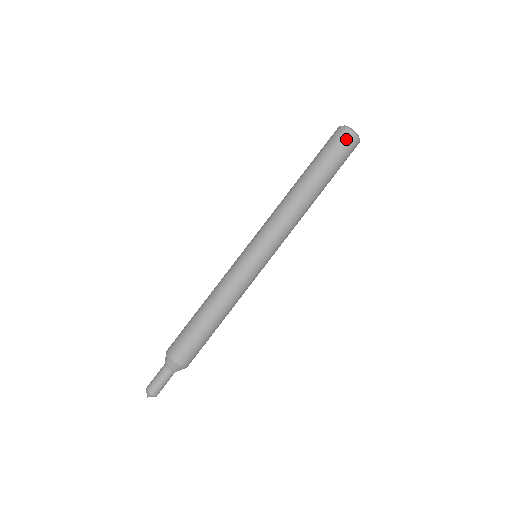
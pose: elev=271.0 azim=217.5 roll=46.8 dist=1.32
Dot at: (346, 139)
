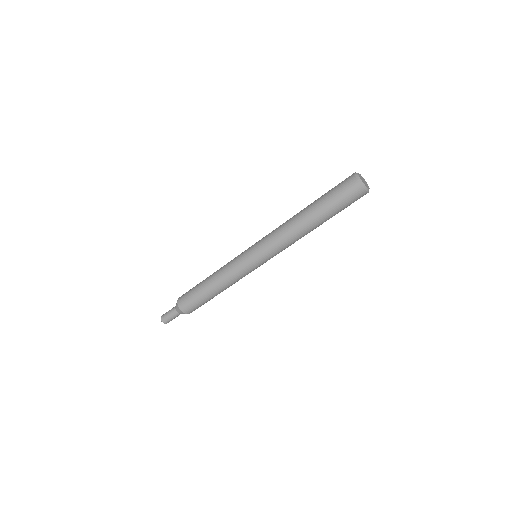
Dot at: occluded
